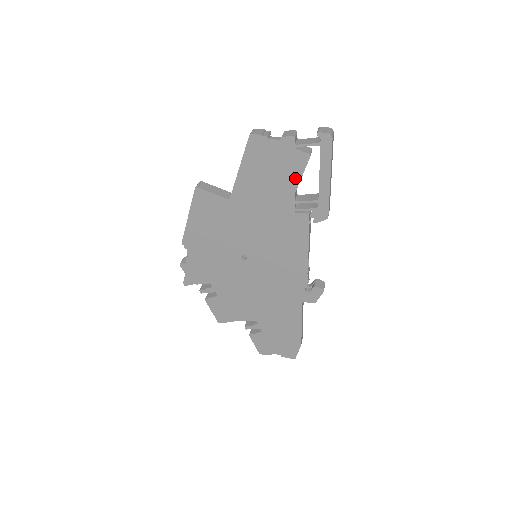
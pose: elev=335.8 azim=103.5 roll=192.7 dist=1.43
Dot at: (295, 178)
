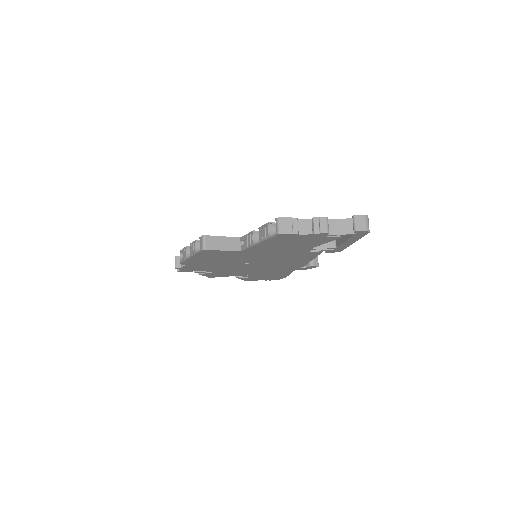
Dot at: (318, 244)
